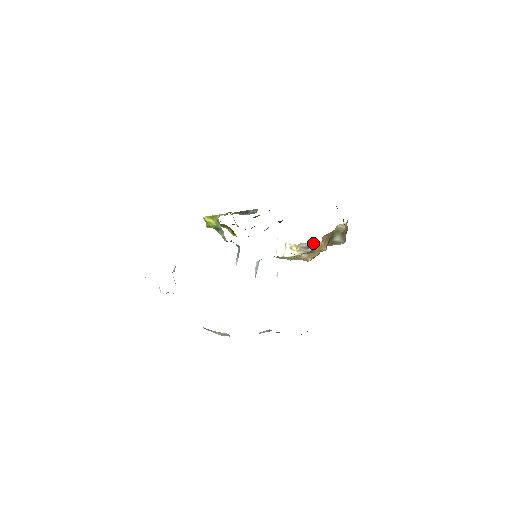
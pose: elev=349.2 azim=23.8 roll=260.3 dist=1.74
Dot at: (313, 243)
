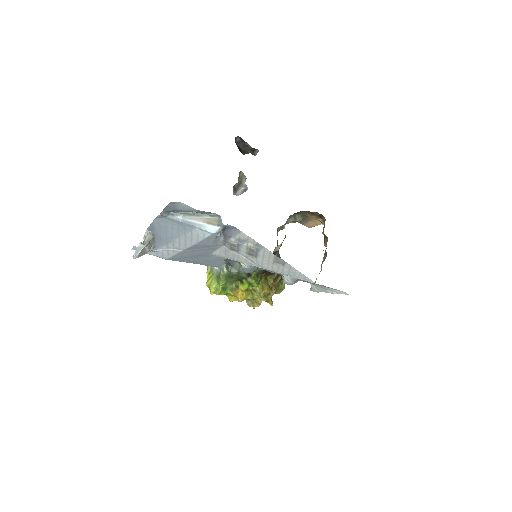
Dot at: (324, 254)
